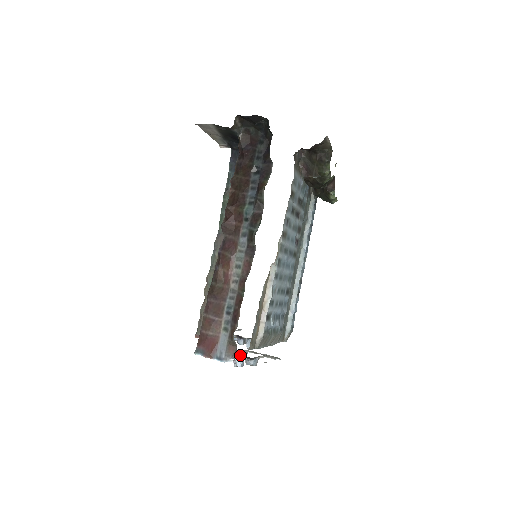
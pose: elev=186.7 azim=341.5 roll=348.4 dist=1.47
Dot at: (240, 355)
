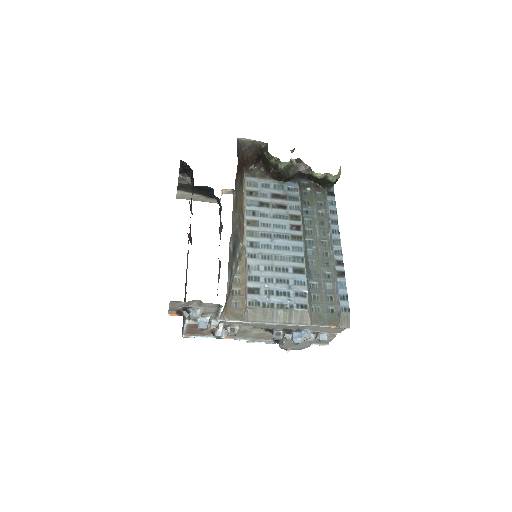
Dot at: (181, 312)
